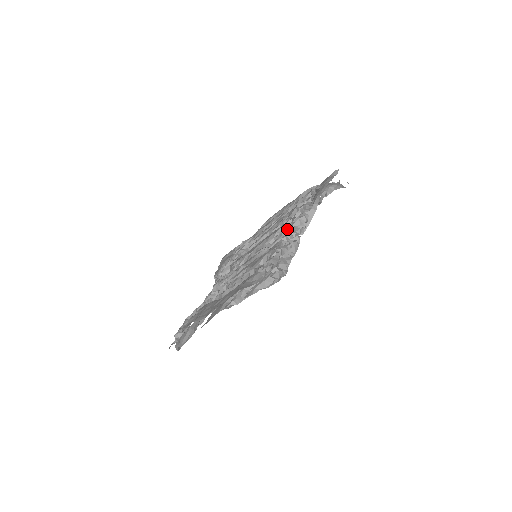
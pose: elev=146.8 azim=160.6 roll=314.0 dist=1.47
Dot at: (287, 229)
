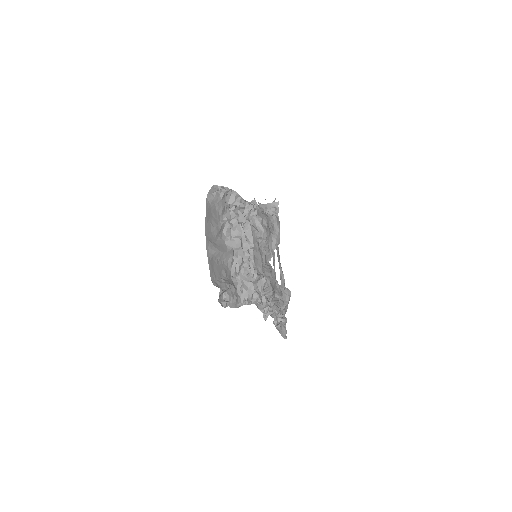
Dot at: occluded
